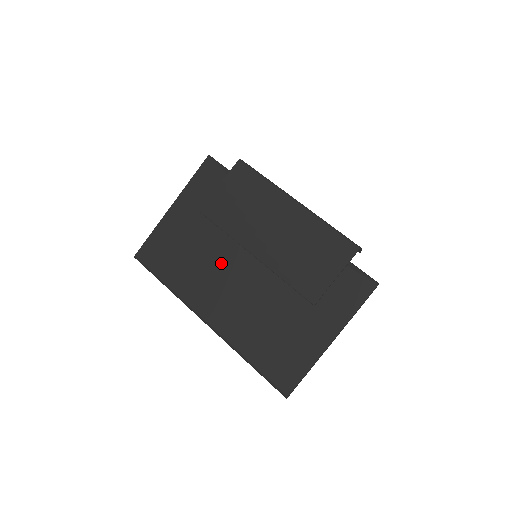
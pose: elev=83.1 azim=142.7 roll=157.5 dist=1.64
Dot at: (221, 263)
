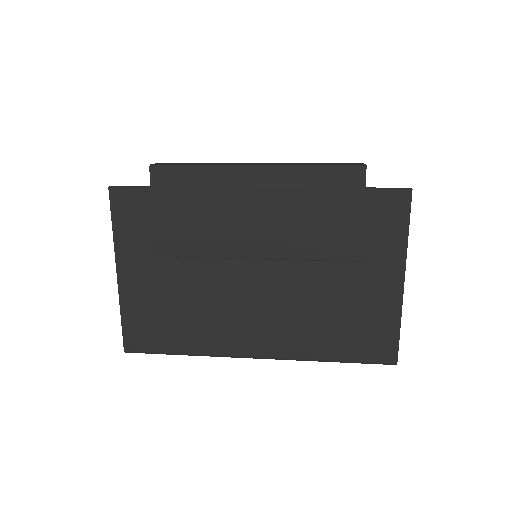
Dot at: (225, 291)
